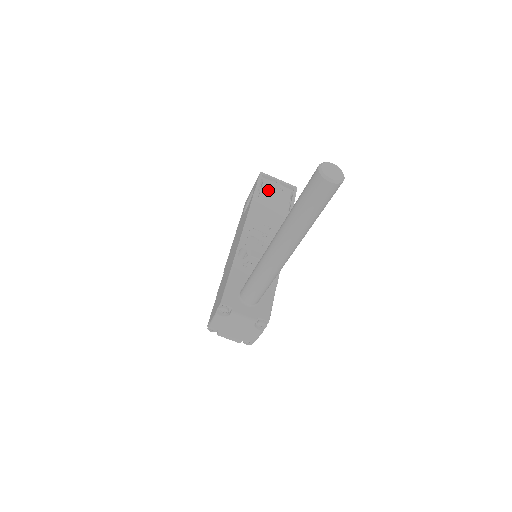
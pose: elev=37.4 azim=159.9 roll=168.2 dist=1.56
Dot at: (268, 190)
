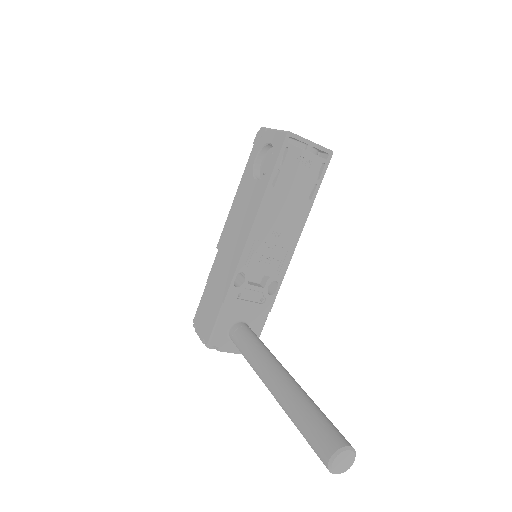
Dot at: (291, 167)
